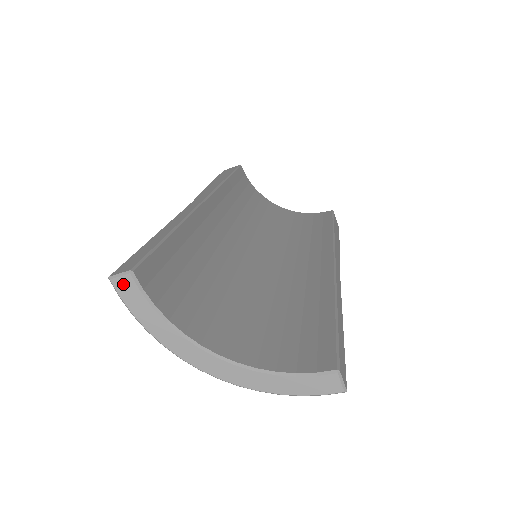
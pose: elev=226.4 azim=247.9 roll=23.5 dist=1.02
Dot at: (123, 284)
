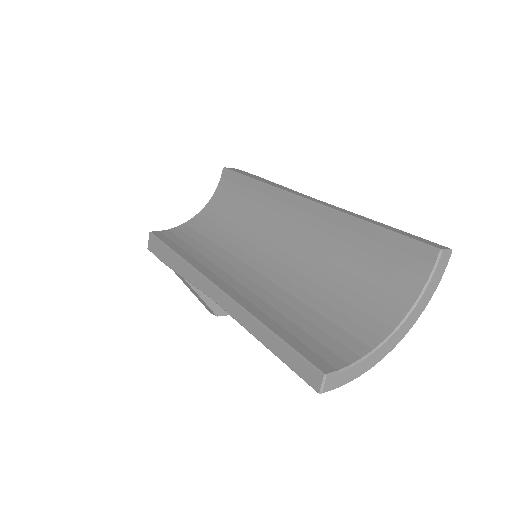
Dot at: (329, 385)
